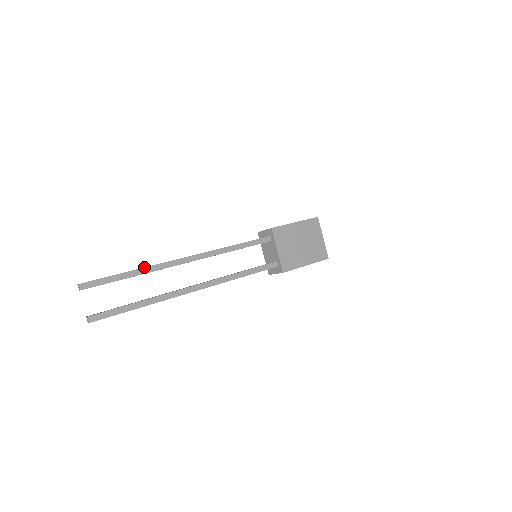
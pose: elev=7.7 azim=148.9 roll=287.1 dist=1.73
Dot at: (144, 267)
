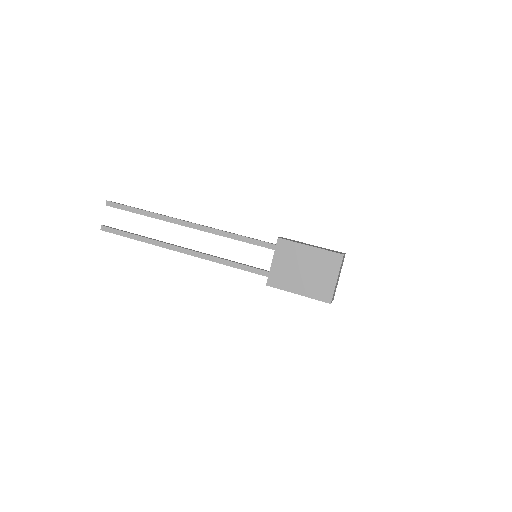
Dot at: (152, 212)
